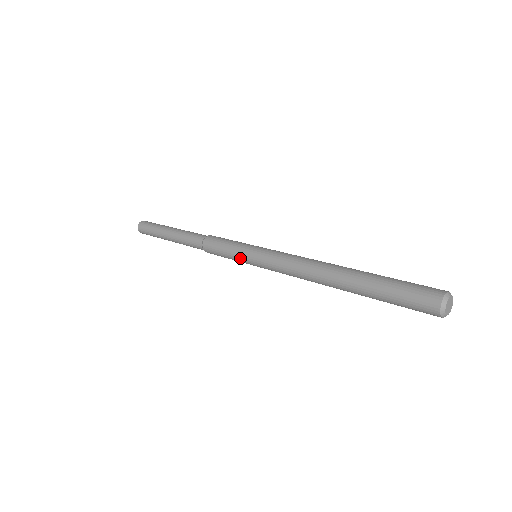
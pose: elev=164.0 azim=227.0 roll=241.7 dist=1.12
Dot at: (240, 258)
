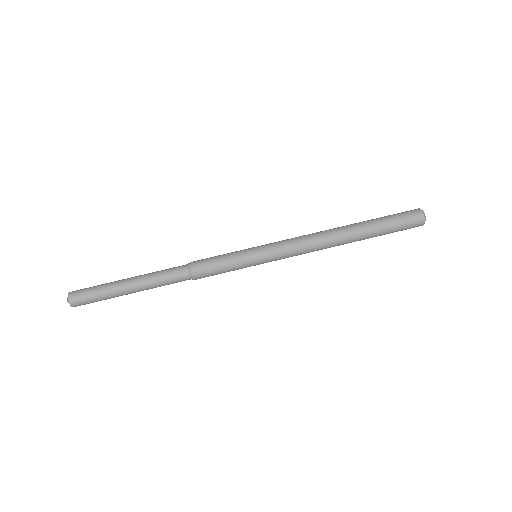
Dot at: (246, 264)
